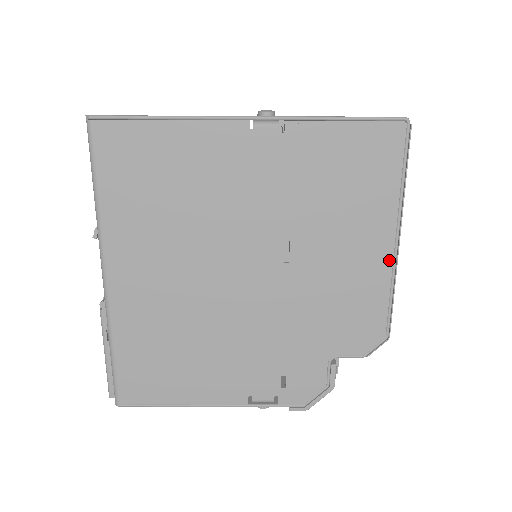
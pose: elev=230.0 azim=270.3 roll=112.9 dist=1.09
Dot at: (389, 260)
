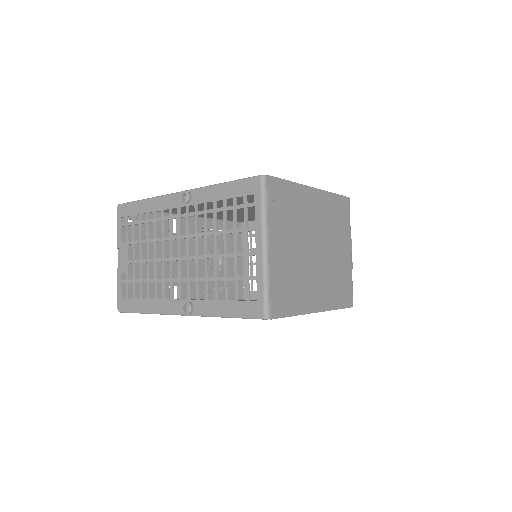
Dot at: occluded
